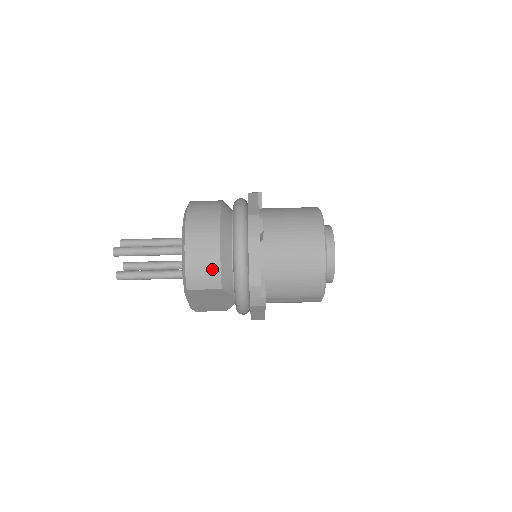
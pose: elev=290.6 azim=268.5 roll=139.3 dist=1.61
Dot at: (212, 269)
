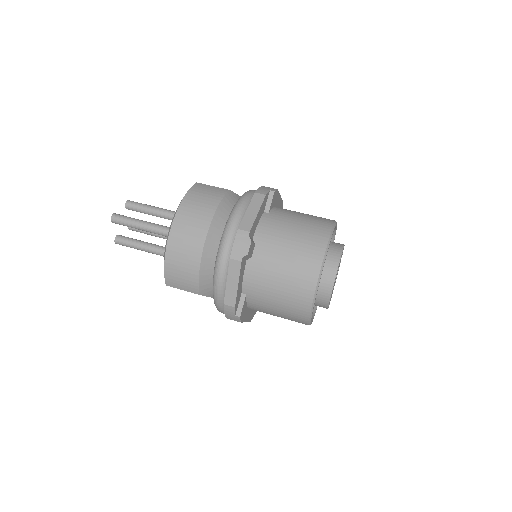
Dot at: (190, 275)
